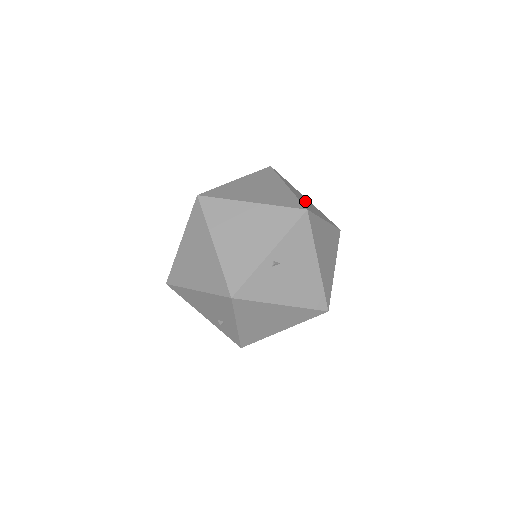
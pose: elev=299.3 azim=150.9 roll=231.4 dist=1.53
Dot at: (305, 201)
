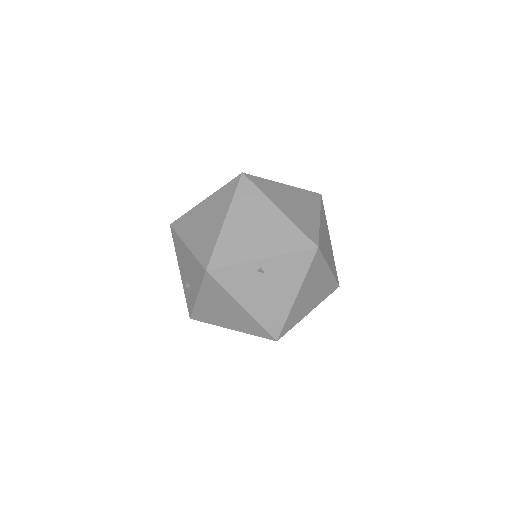
Dot at: (326, 241)
